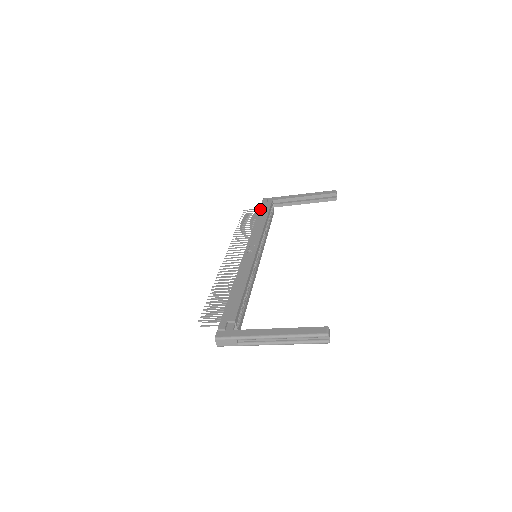
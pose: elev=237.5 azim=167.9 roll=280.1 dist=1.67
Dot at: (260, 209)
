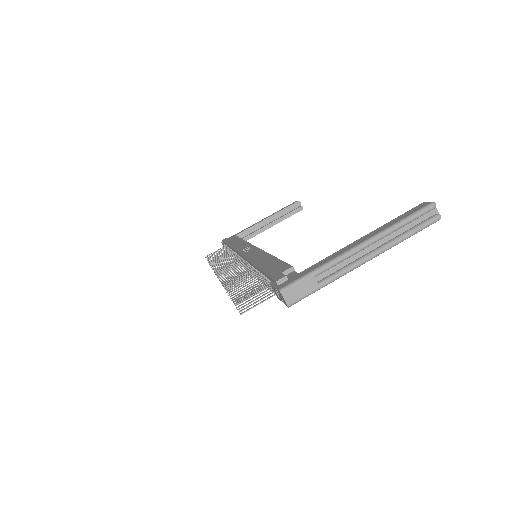
Dot at: (226, 242)
